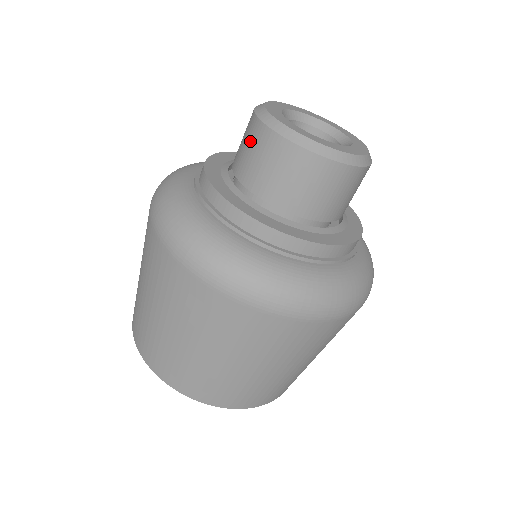
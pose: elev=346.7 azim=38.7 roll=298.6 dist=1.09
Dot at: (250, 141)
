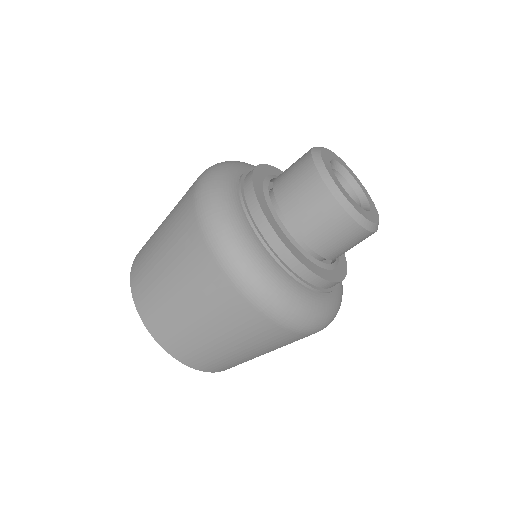
Dot at: (309, 195)
